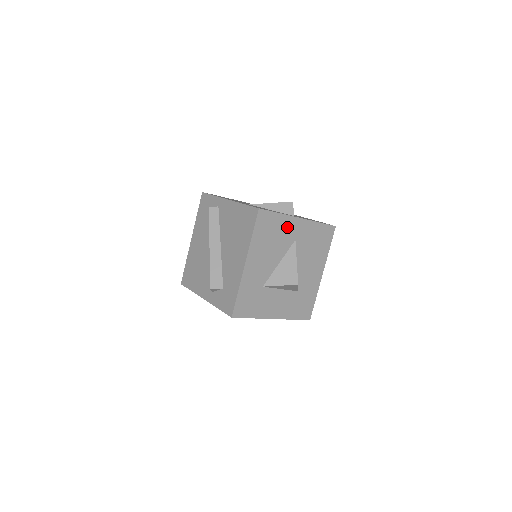
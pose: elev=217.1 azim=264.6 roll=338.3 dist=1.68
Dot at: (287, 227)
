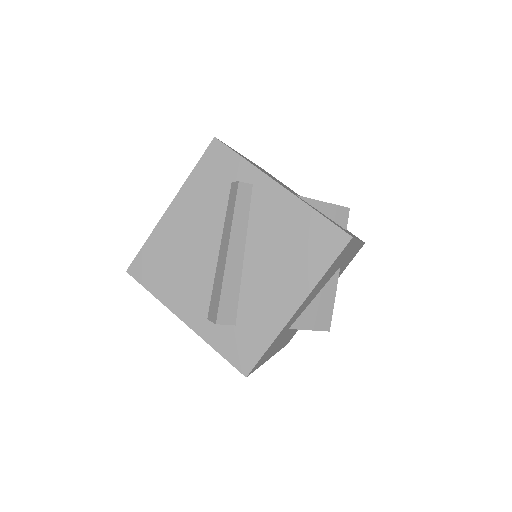
Dot at: (347, 254)
